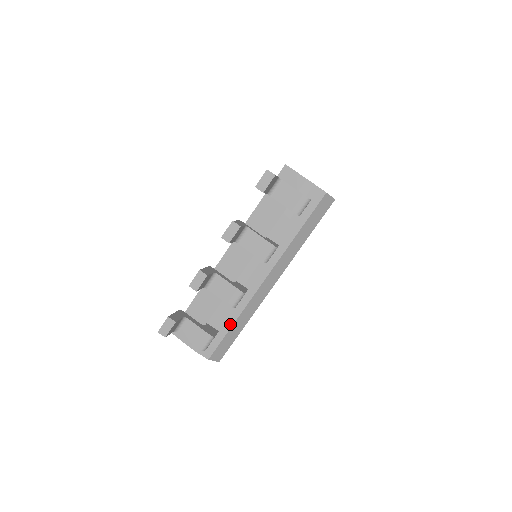
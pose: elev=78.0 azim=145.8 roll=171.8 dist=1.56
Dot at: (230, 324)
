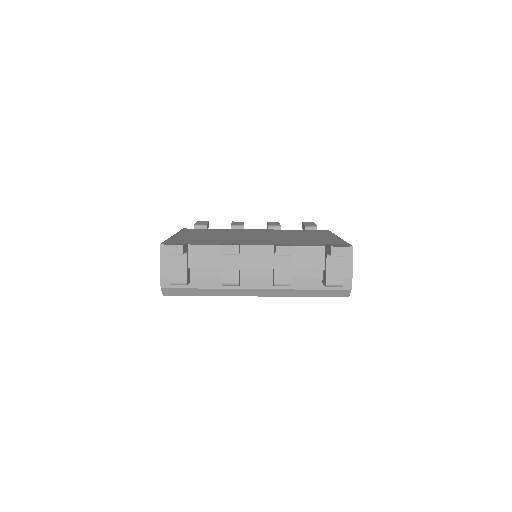
Dot at: (202, 286)
